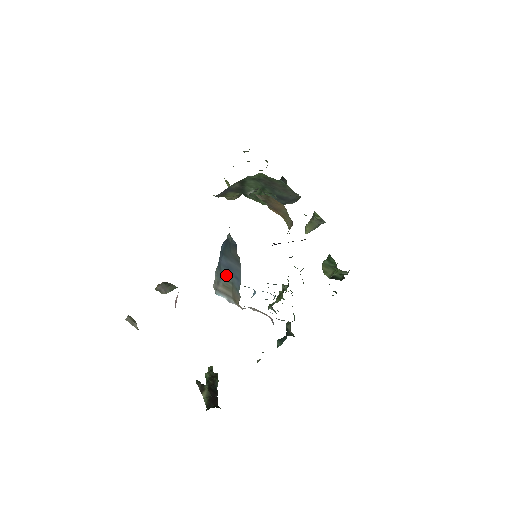
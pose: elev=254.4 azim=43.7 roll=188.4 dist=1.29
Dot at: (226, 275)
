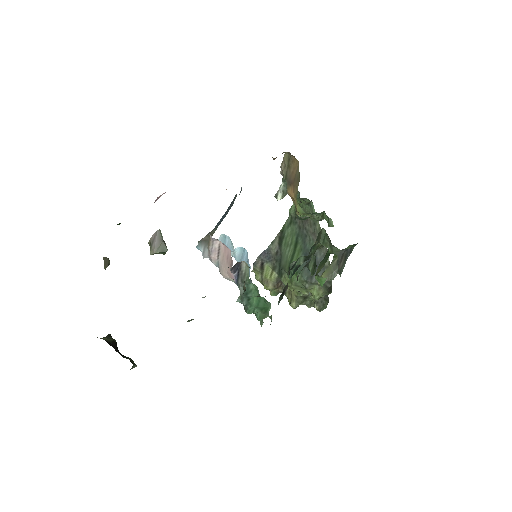
Dot at: (217, 226)
